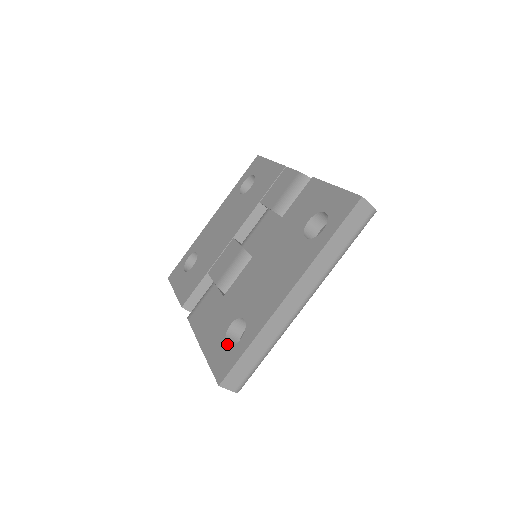
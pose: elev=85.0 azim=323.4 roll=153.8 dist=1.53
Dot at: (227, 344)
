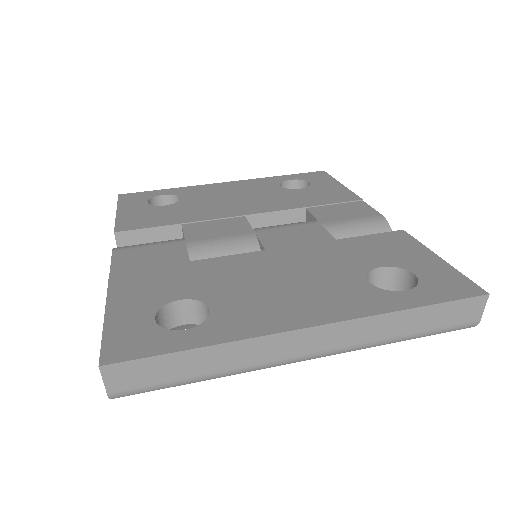
Dot at: (156, 320)
